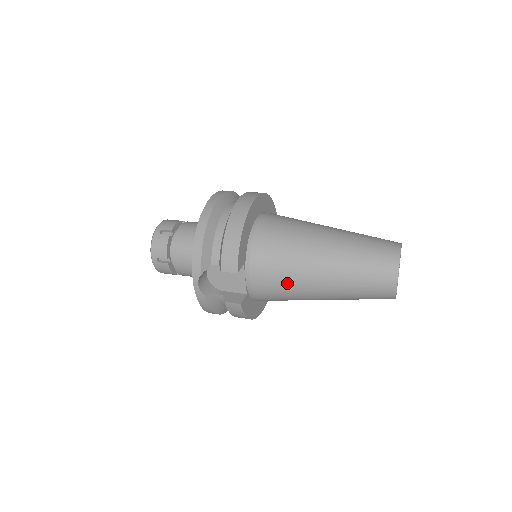
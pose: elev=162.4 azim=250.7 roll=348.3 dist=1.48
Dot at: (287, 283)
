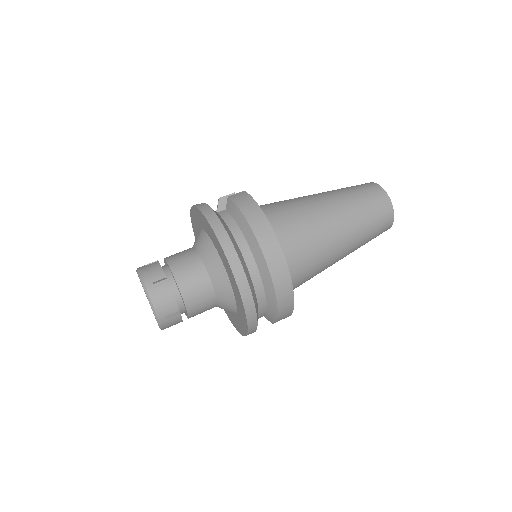
Dot at: occluded
